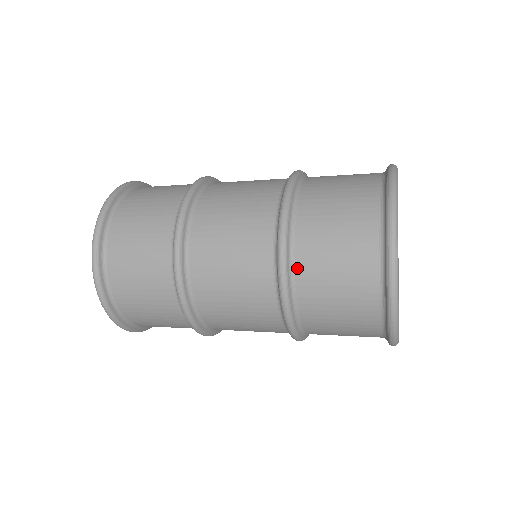
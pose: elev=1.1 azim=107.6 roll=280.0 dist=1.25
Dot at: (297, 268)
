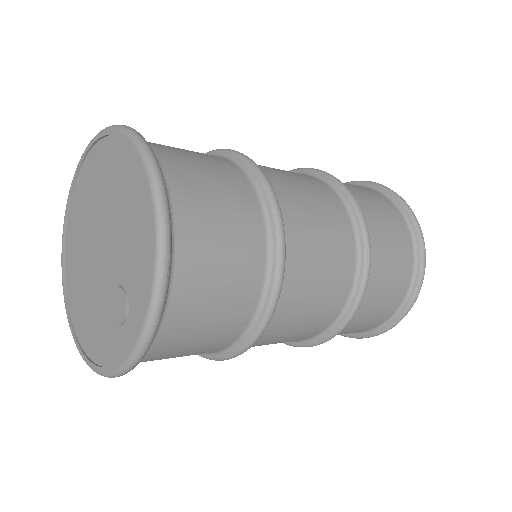
Dot at: occluded
